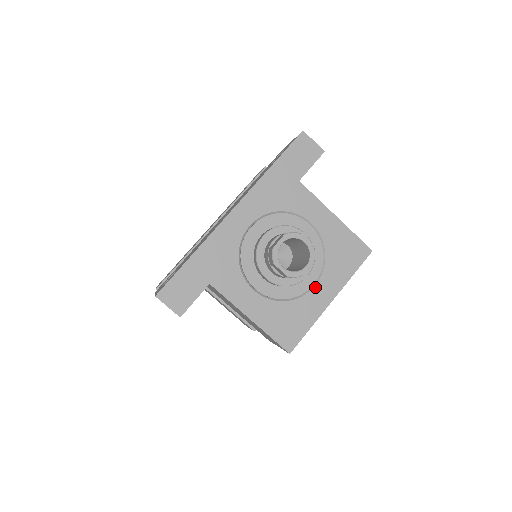
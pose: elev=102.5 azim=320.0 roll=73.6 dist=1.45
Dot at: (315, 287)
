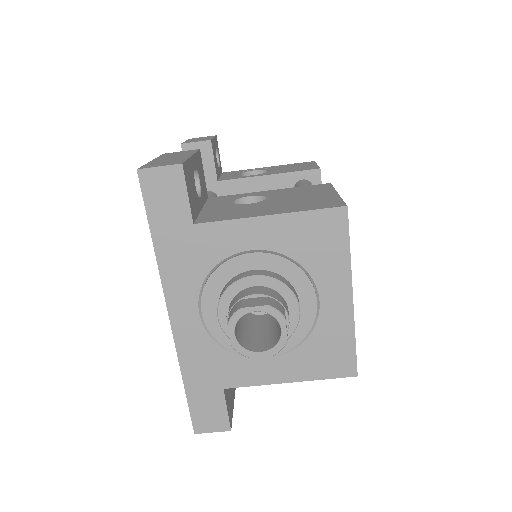
Dot at: (321, 302)
